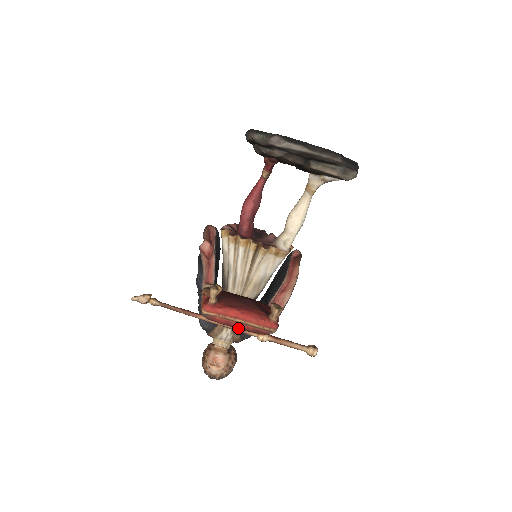
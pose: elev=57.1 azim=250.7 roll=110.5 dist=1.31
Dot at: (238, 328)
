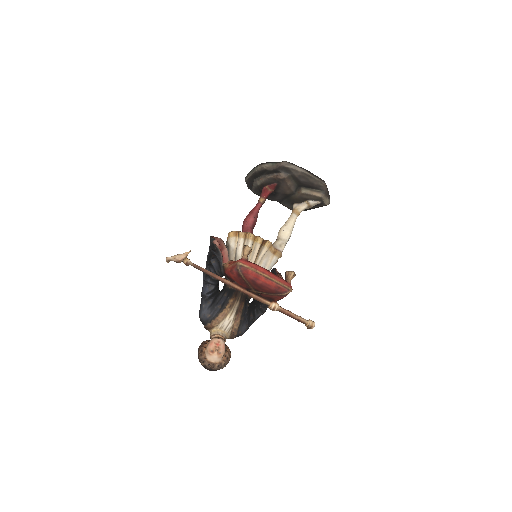
Dot at: (262, 285)
